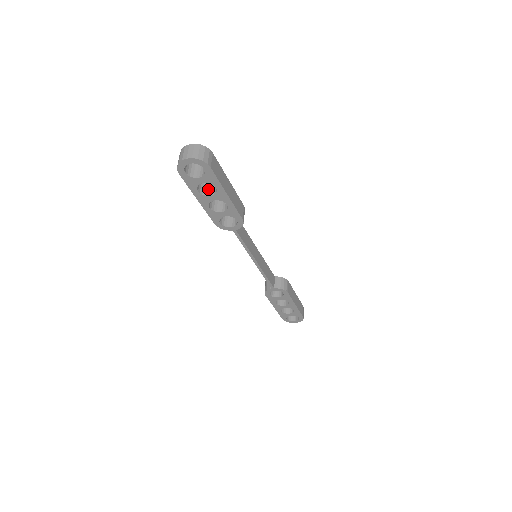
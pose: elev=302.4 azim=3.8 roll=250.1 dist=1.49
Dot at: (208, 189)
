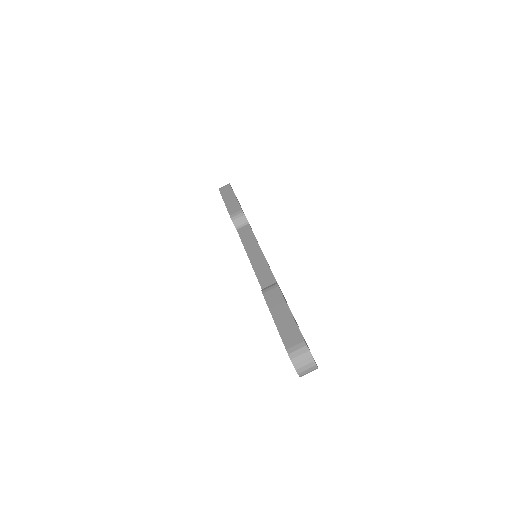
Dot at: occluded
